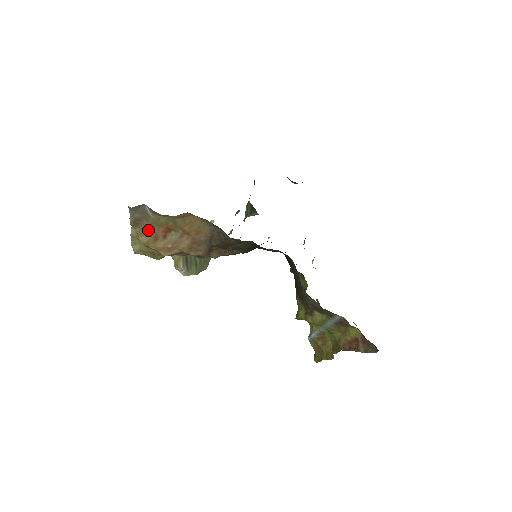
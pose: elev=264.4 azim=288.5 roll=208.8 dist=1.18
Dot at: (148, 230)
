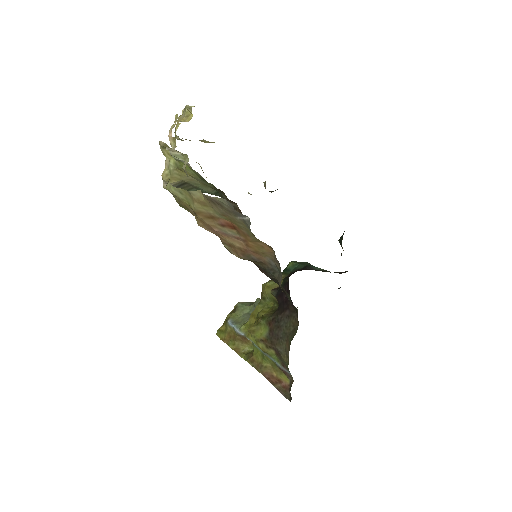
Dot at: (215, 210)
